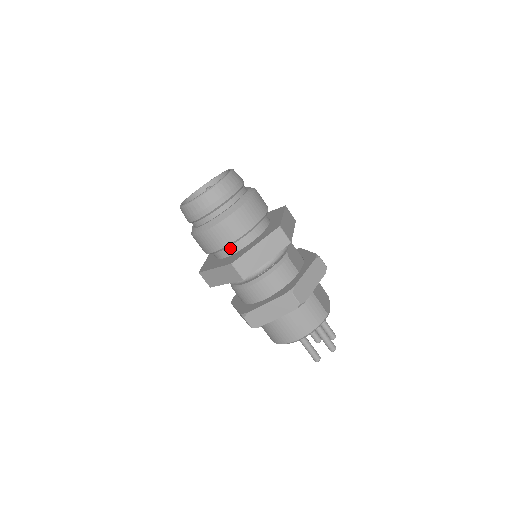
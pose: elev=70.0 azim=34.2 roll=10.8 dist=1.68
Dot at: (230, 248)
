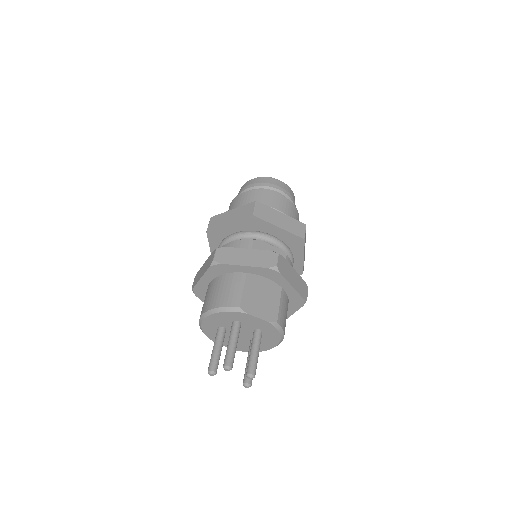
Dot at: occluded
